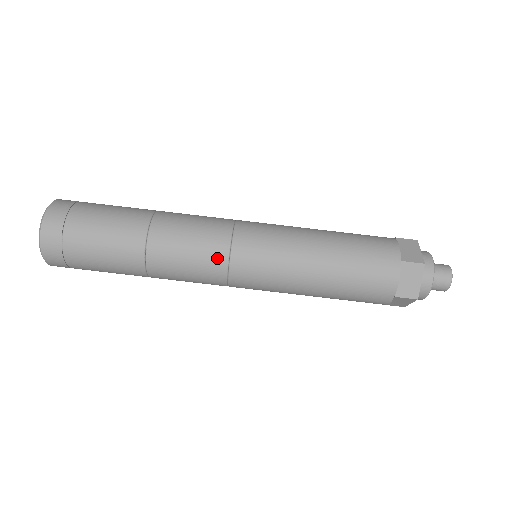
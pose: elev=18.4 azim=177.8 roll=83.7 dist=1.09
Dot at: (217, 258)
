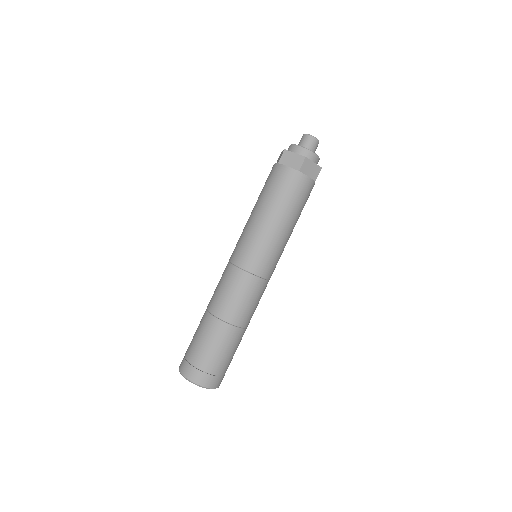
Dot at: (236, 275)
